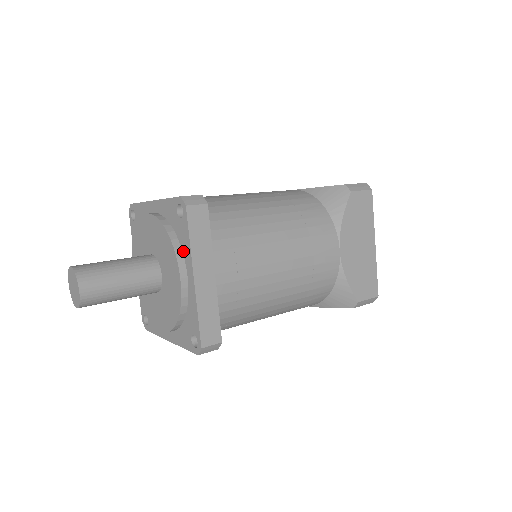
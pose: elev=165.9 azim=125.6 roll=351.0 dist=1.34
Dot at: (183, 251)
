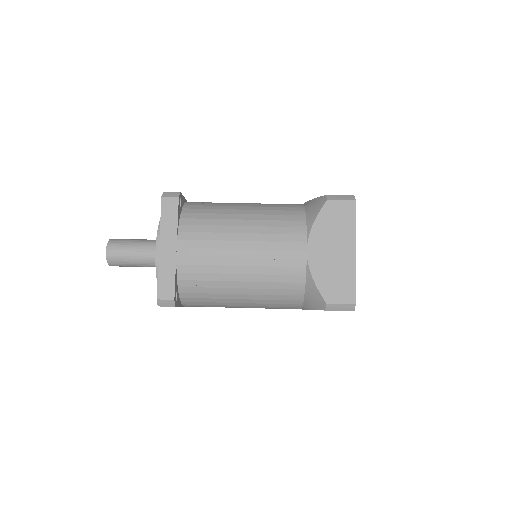
Dot at: occluded
